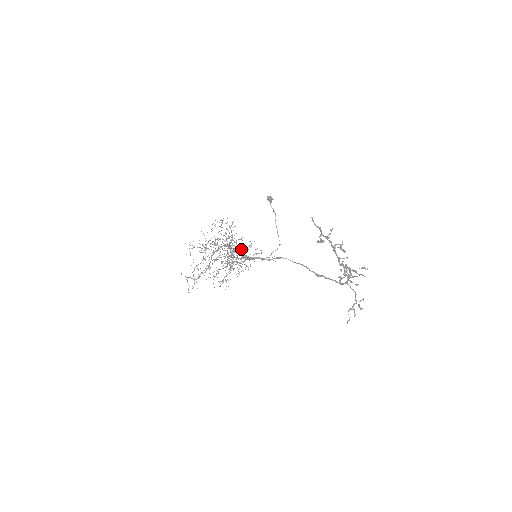
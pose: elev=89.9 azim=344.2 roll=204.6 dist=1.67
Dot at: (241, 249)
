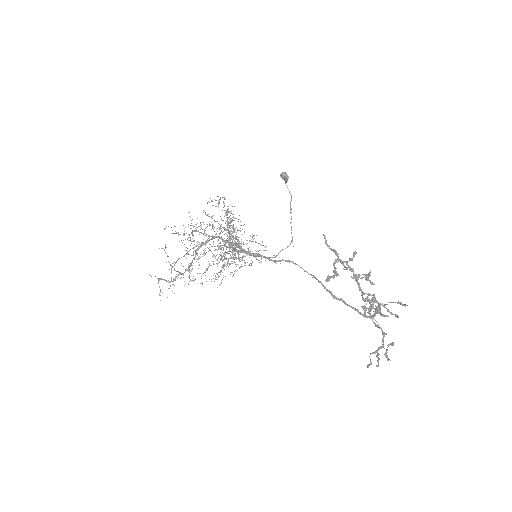
Dot at: (238, 243)
